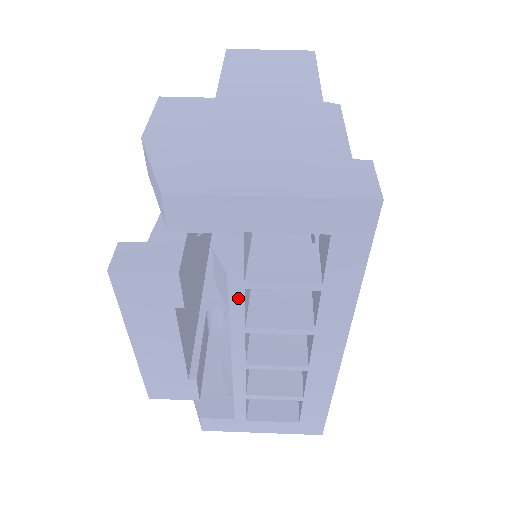
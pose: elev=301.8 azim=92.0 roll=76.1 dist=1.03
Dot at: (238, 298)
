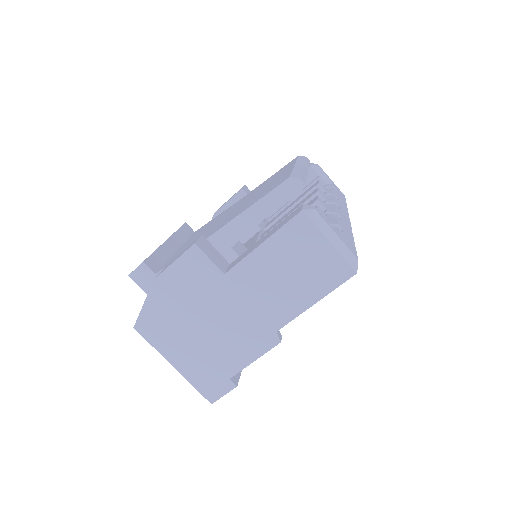
Dot at: occluded
